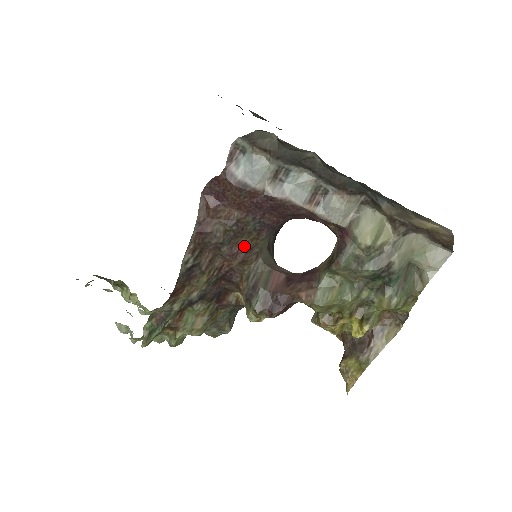
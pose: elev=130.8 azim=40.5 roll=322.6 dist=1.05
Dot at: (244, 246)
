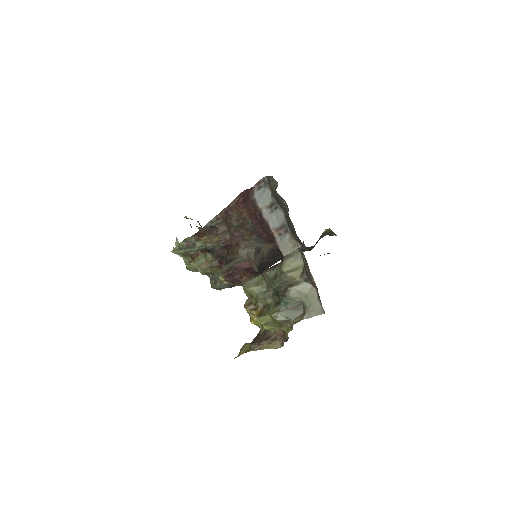
Dot at: (242, 235)
